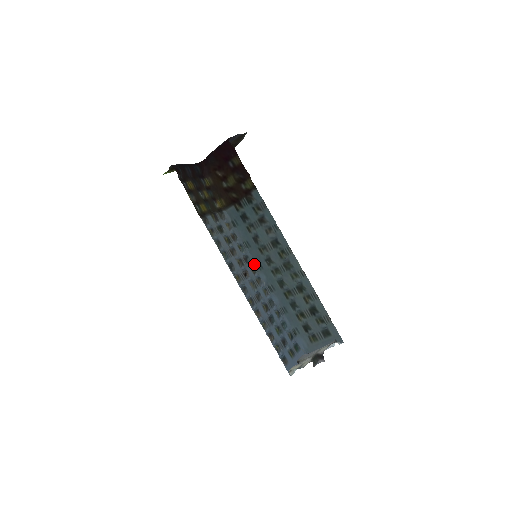
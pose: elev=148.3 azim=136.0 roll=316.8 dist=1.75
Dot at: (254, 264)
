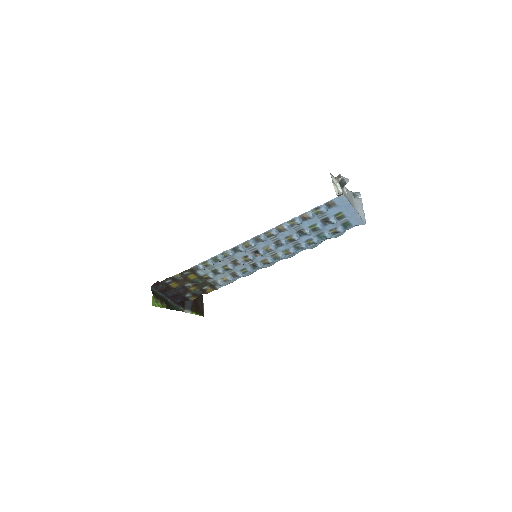
Dot at: occluded
